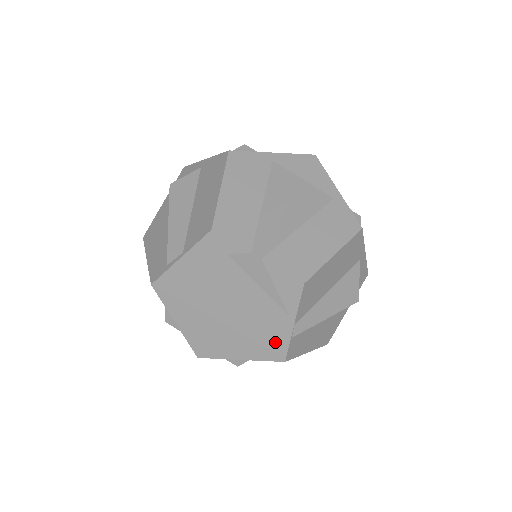
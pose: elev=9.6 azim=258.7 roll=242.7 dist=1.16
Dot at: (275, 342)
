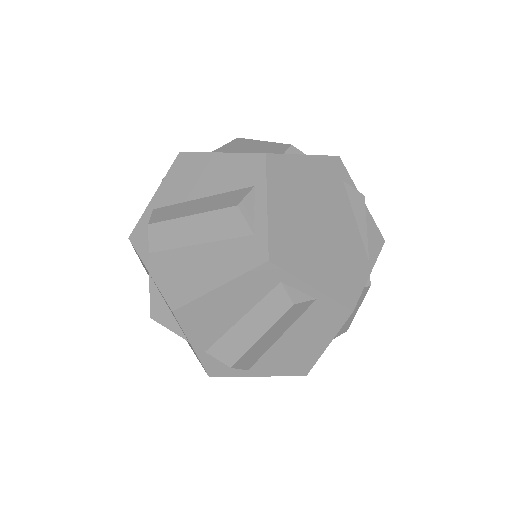
Dot at: (351, 283)
